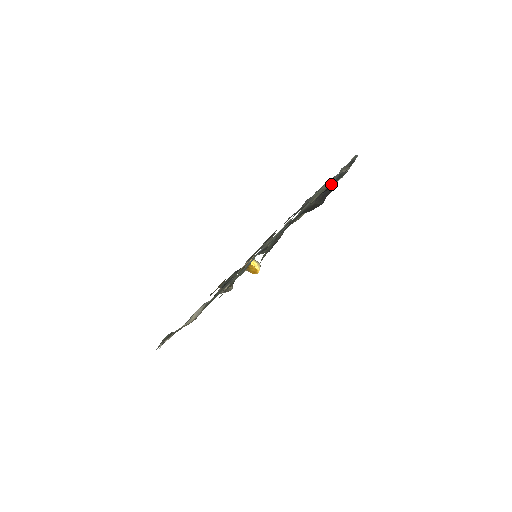
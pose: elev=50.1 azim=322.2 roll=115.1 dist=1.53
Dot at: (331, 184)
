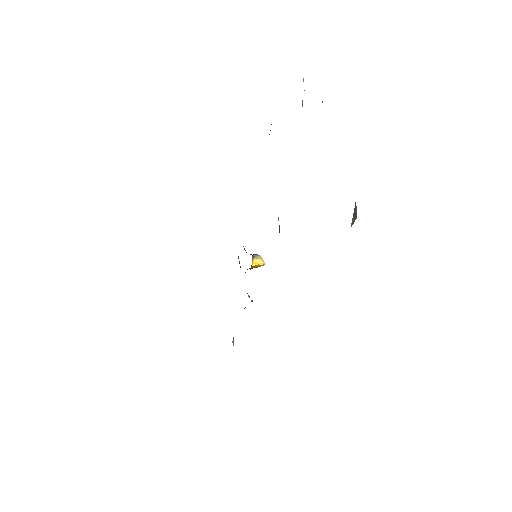
Dot at: occluded
